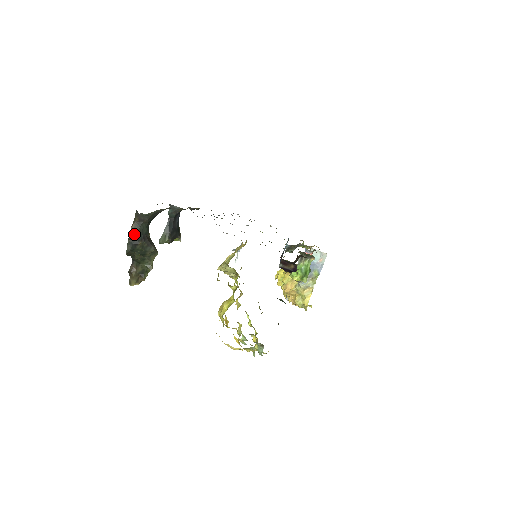
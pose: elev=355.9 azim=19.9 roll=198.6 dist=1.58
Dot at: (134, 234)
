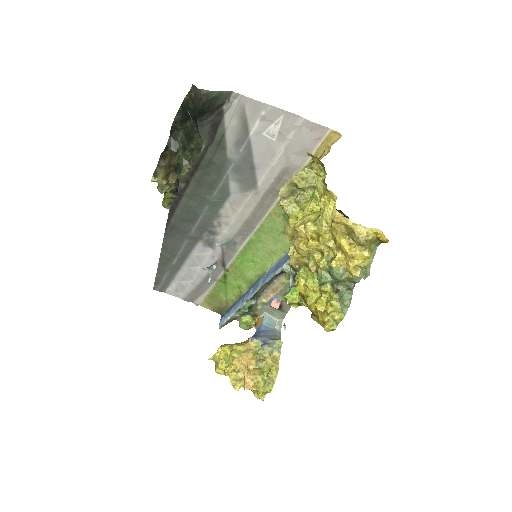
Dot at: (188, 106)
